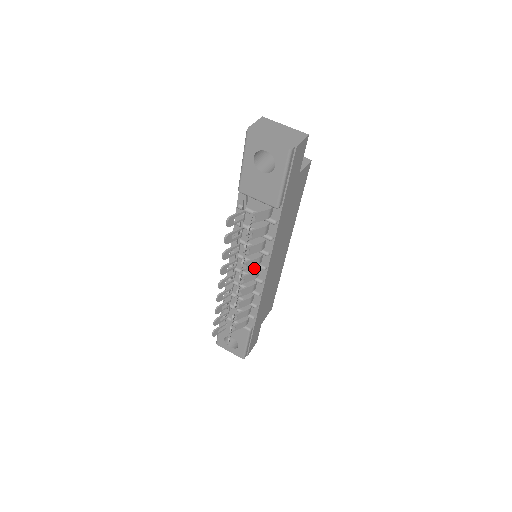
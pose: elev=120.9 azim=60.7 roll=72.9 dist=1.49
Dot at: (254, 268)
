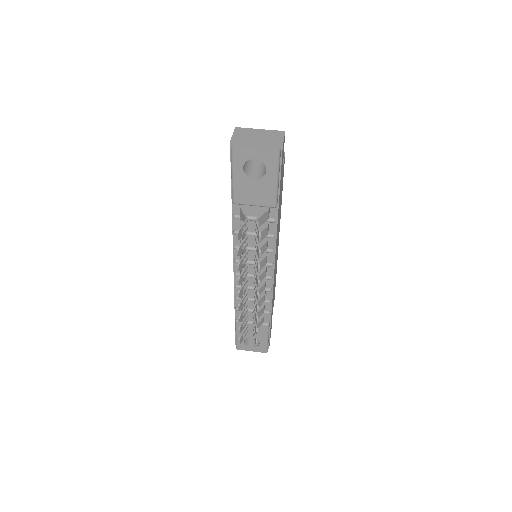
Dot at: occluded
